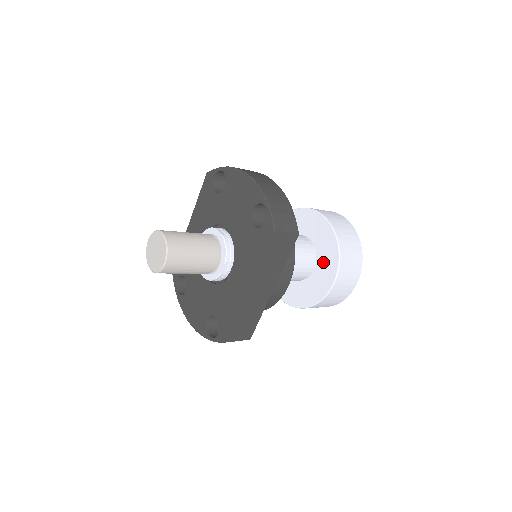
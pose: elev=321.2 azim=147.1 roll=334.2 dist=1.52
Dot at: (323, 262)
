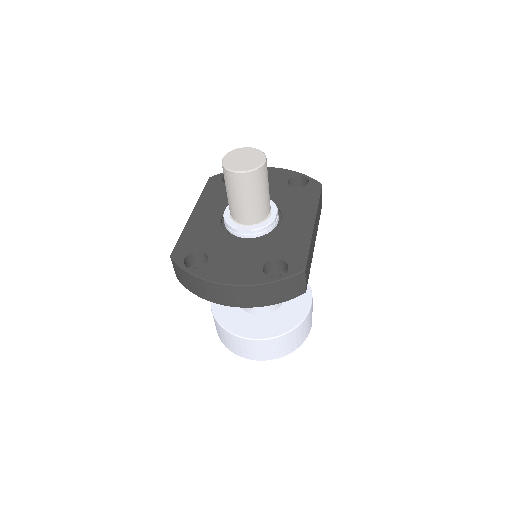
Dot at: occluded
